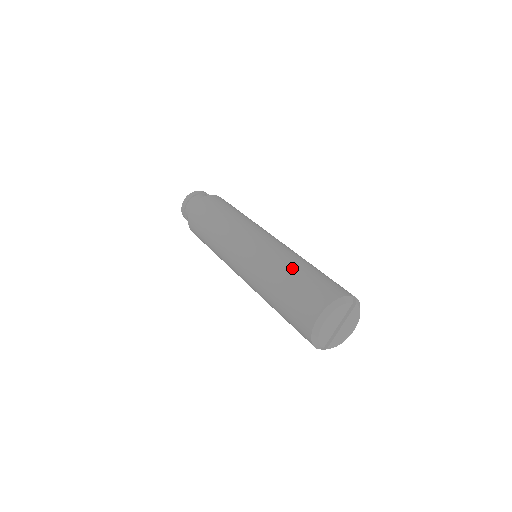
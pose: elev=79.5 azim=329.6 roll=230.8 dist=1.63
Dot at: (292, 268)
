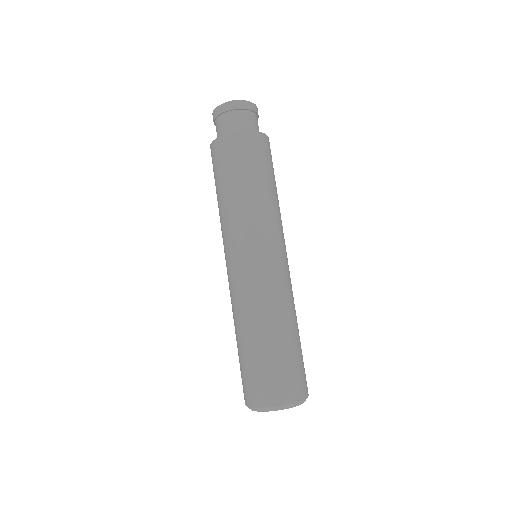
Dot at: (285, 333)
